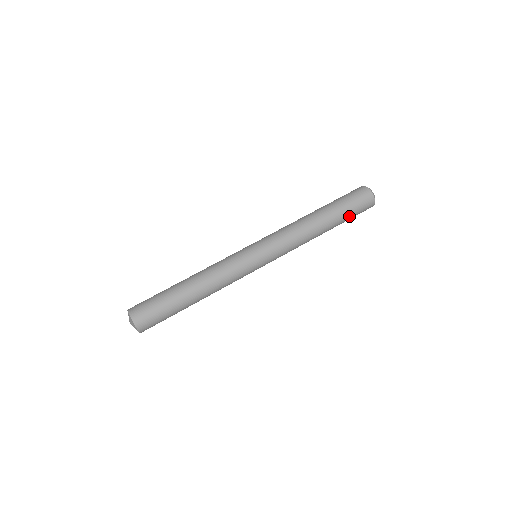
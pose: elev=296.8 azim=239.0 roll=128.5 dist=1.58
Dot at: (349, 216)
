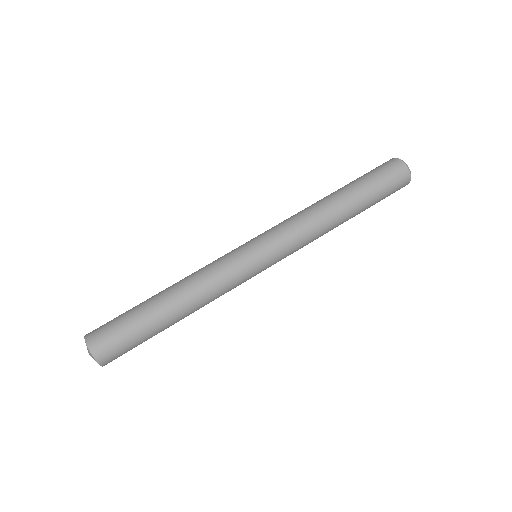
Dot at: (377, 196)
